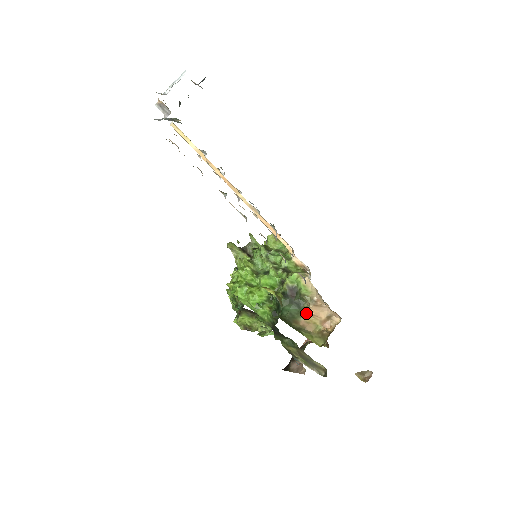
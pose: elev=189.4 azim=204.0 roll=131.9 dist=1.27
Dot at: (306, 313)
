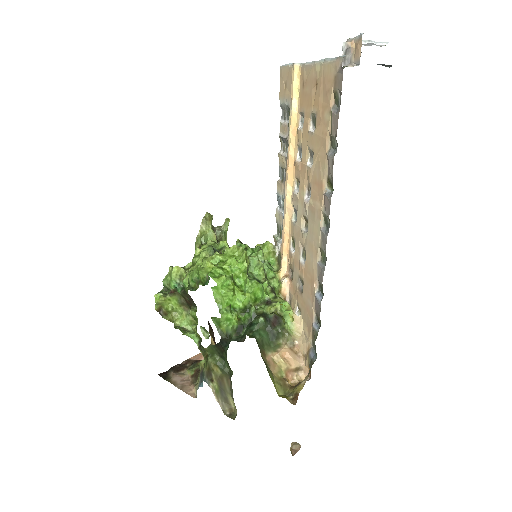
Dot at: (278, 351)
